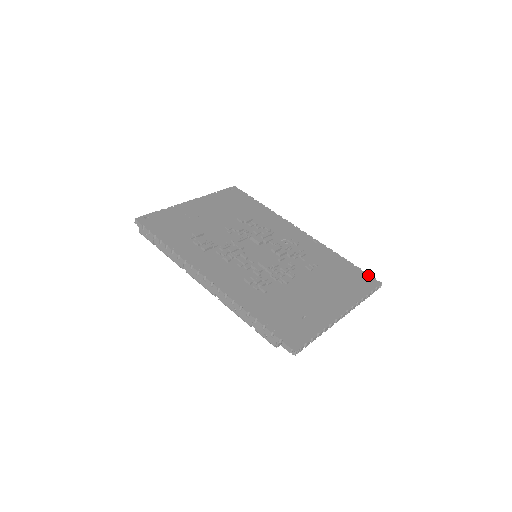
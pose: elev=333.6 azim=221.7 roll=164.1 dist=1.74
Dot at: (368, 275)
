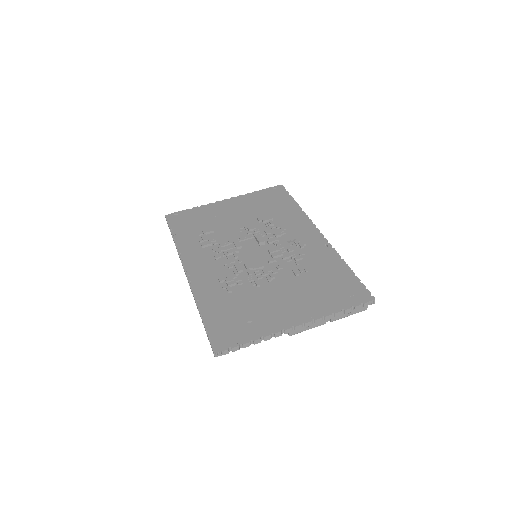
Dot at: (363, 288)
